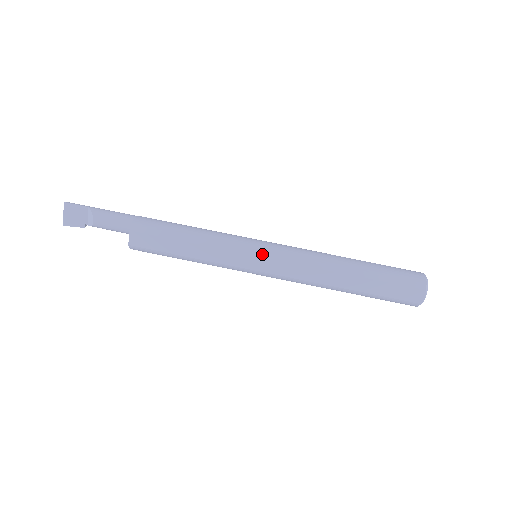
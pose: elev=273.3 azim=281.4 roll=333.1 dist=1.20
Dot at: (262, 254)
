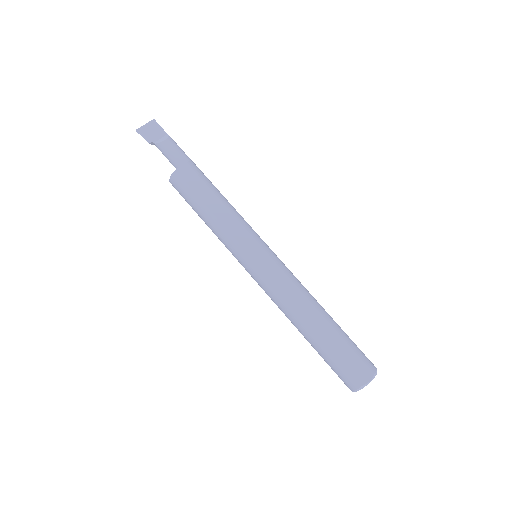
Dot at: (268, 250)
